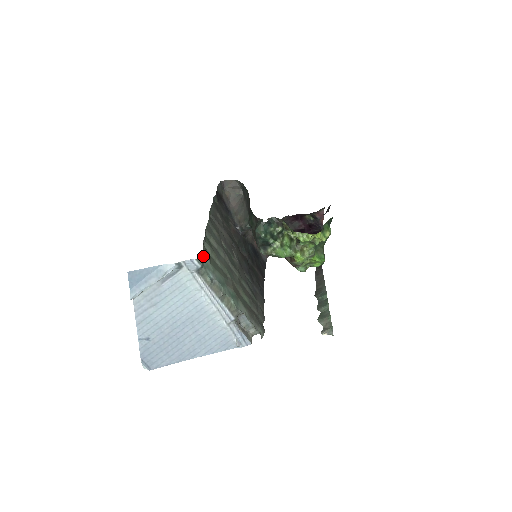
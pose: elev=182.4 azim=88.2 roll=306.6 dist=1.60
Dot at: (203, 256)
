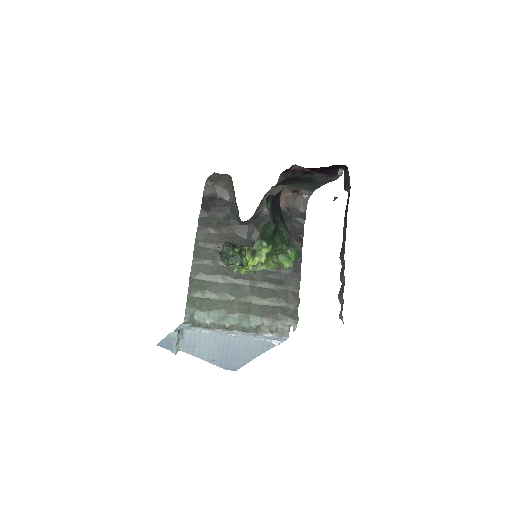
Dot at: (187, 316)
